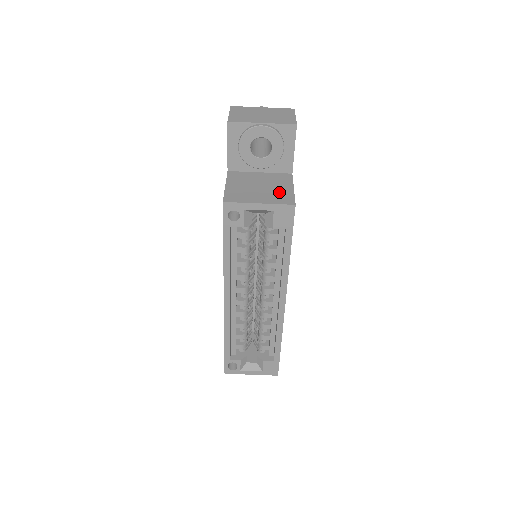
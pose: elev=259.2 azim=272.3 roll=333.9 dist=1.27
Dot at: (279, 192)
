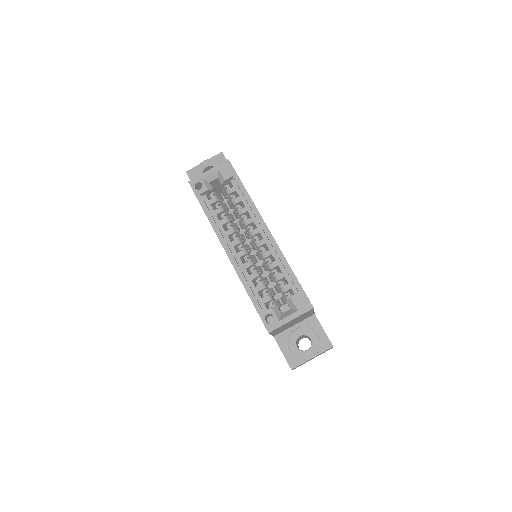
Dot at: occluded
